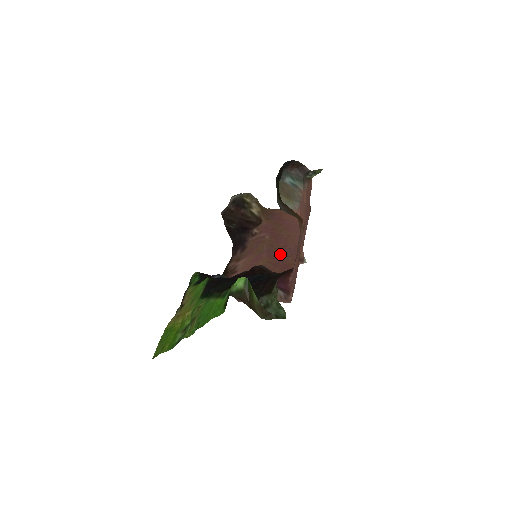
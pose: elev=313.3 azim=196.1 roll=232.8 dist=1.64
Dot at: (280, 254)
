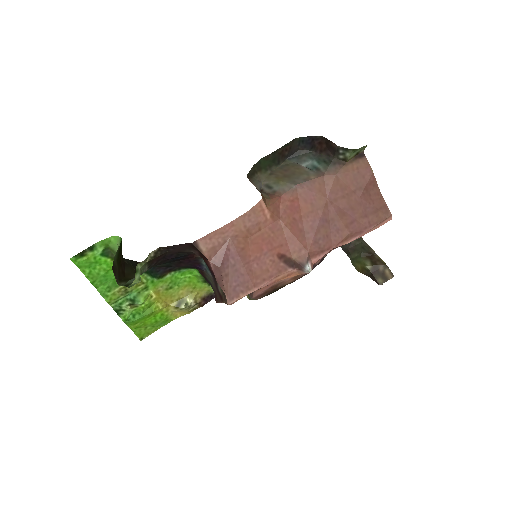
Dot at: occluded
